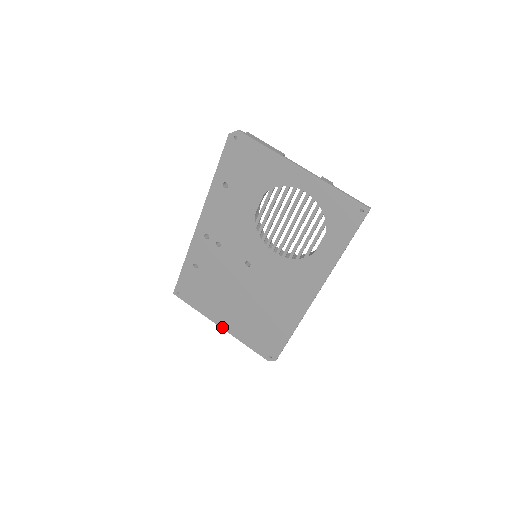
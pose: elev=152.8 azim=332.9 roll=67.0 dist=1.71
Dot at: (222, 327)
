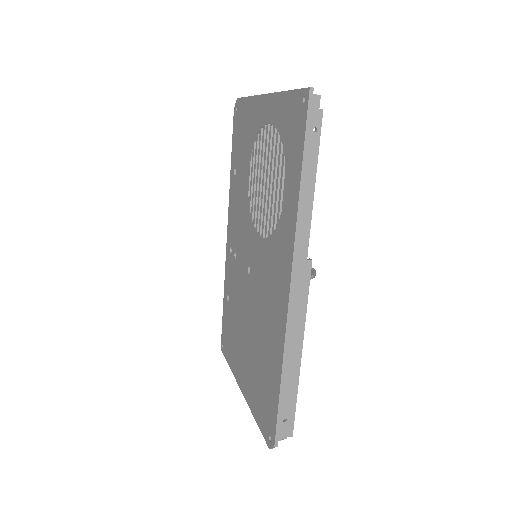
Dot at: (242, 390)
